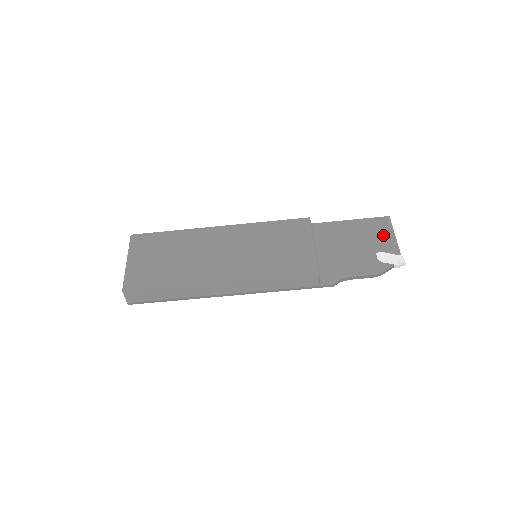
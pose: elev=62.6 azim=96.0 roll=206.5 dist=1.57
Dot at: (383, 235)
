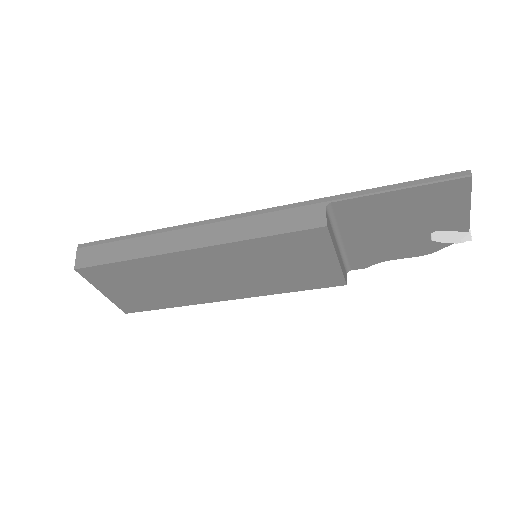
Dot at: (449, 209)
